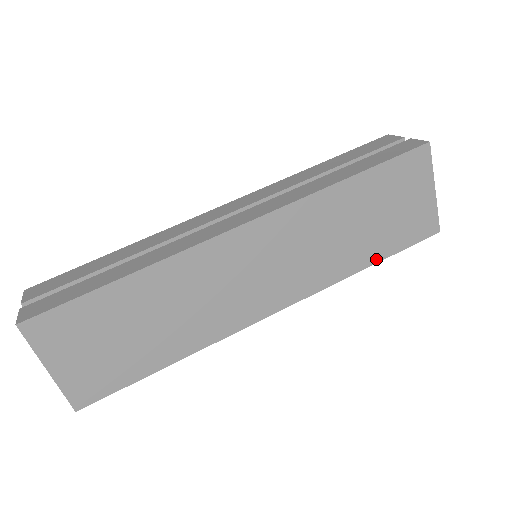
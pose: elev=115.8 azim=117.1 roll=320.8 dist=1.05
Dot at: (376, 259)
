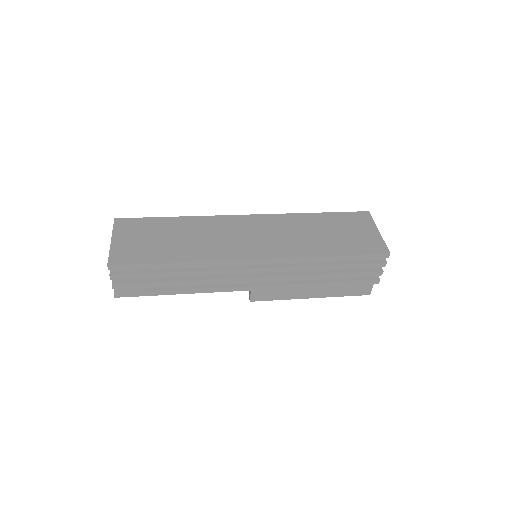
Dot at: (337, 253)
